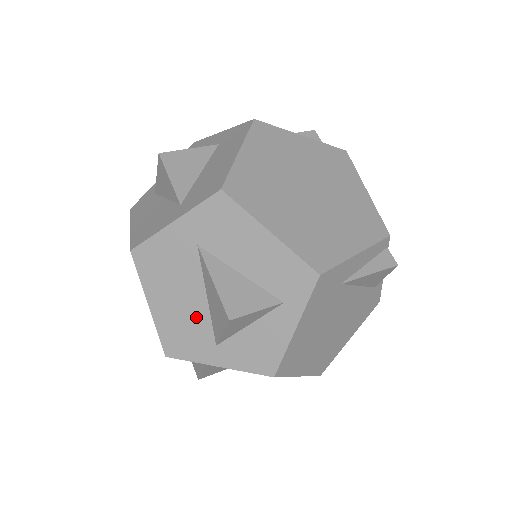
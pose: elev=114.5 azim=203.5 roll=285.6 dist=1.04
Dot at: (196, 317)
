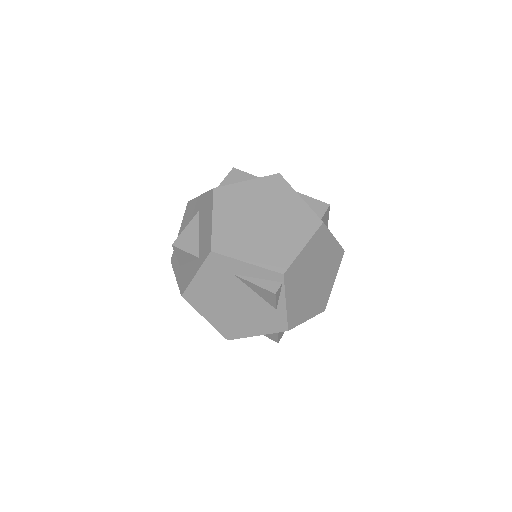
Dot at: occluded
